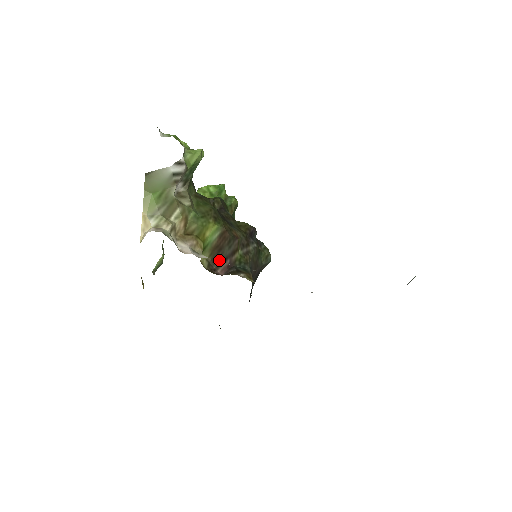
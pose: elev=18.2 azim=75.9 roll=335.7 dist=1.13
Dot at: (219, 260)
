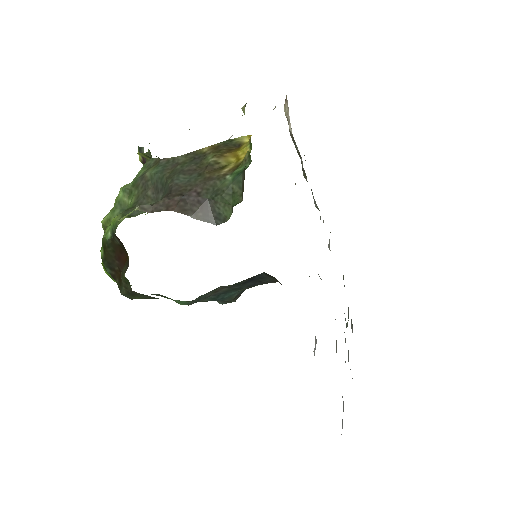
Dot at: occluded
